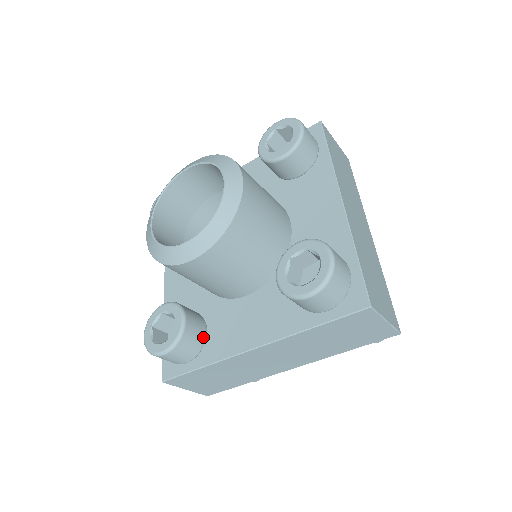
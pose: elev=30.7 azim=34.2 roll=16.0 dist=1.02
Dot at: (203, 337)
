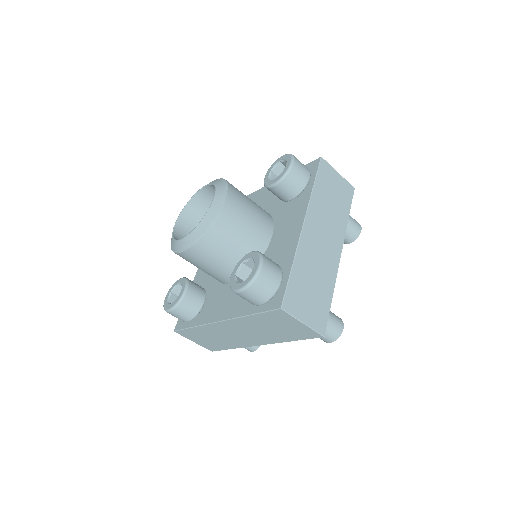
Dot at: (199, 306)
